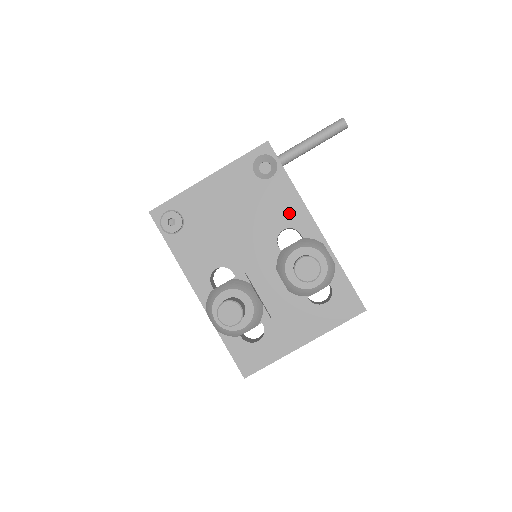
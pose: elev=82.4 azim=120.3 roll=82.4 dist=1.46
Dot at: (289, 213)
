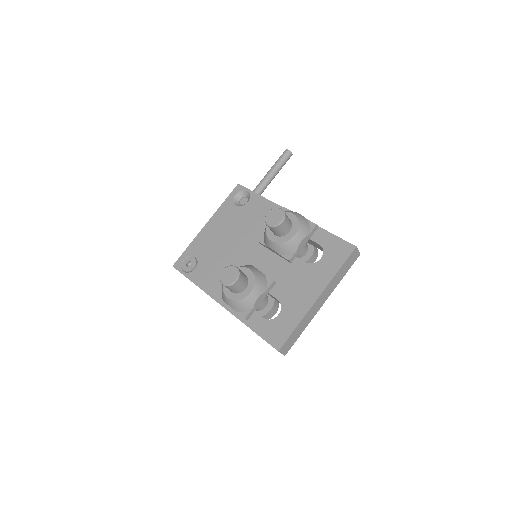
Dot at: occluded
